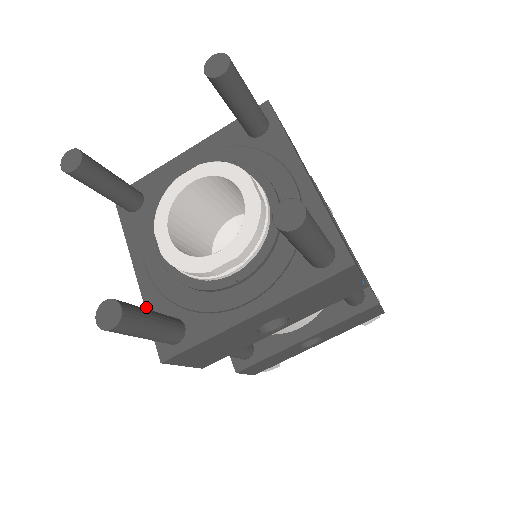
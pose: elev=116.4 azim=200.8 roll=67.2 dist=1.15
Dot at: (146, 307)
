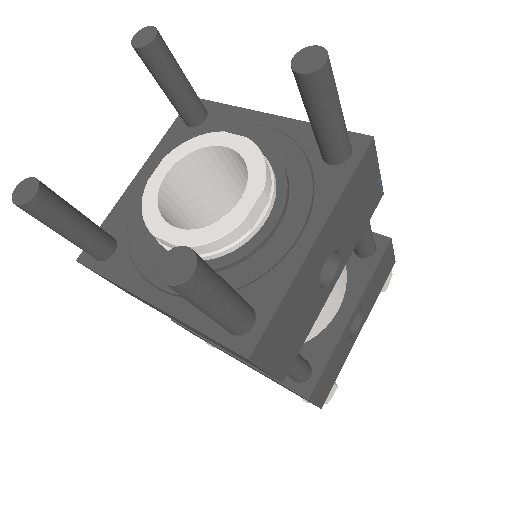
Dot at: (188, 323)
